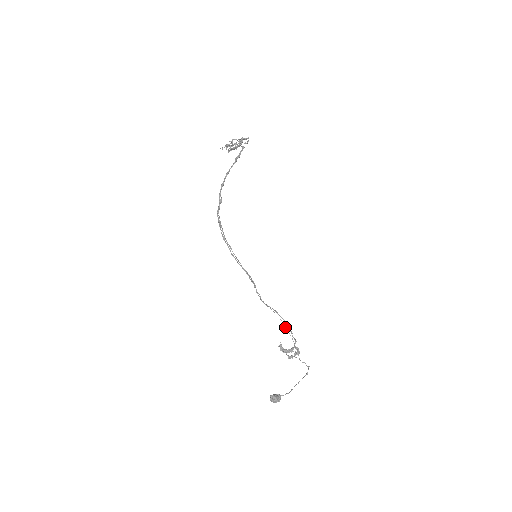
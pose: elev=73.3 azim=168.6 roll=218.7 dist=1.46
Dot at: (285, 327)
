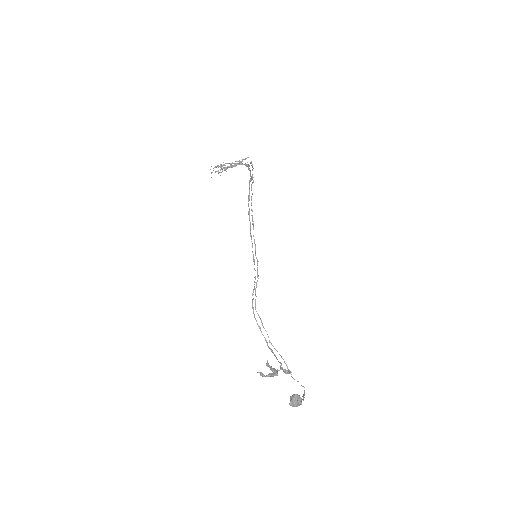
Dot at: occluded
